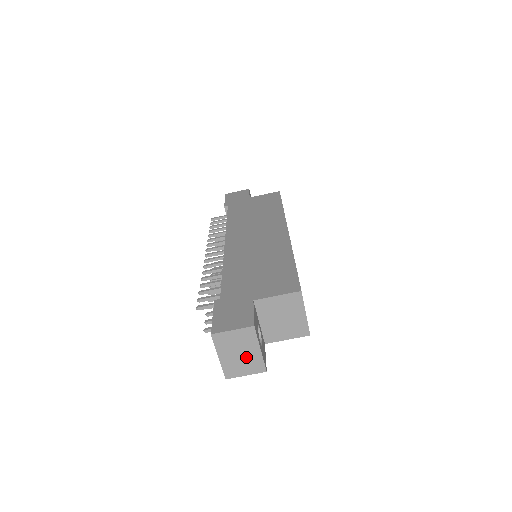
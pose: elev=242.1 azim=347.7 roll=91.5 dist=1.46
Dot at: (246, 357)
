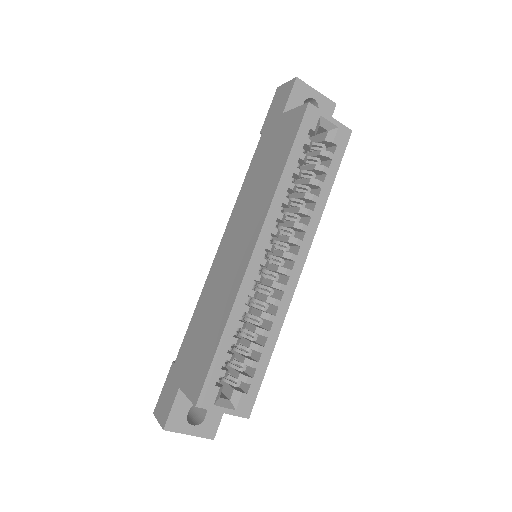
Dot at: occluded
